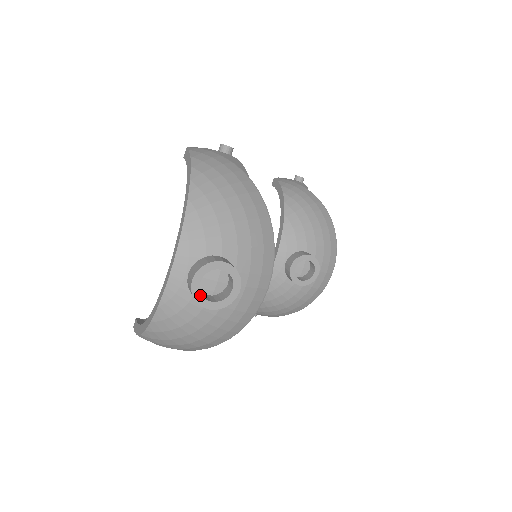
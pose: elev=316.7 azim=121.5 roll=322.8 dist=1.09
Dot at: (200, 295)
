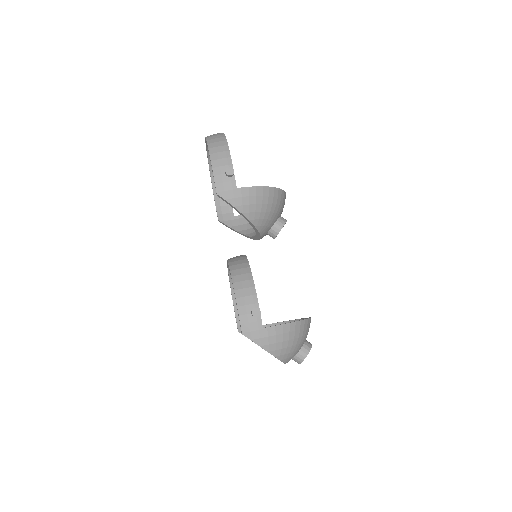
Dot at: occluded
